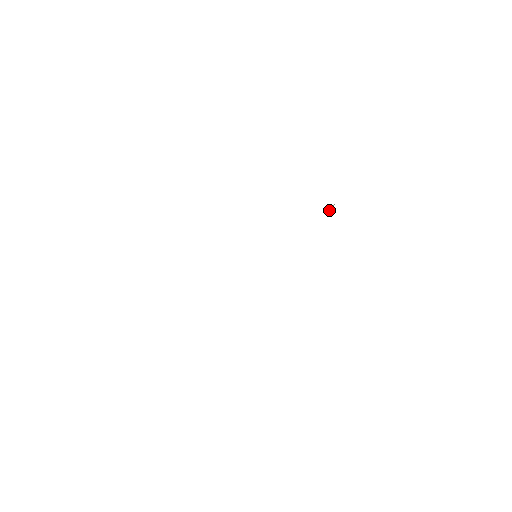
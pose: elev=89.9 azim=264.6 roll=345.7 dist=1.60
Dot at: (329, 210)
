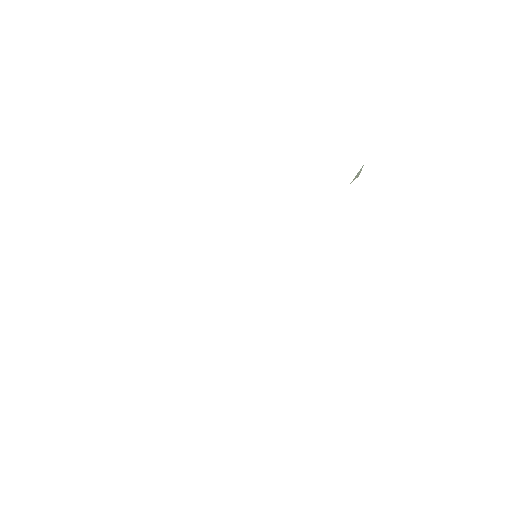
Dot at: (356, 176)
